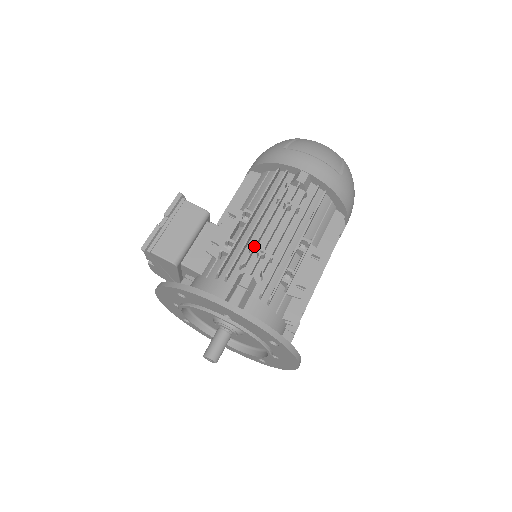
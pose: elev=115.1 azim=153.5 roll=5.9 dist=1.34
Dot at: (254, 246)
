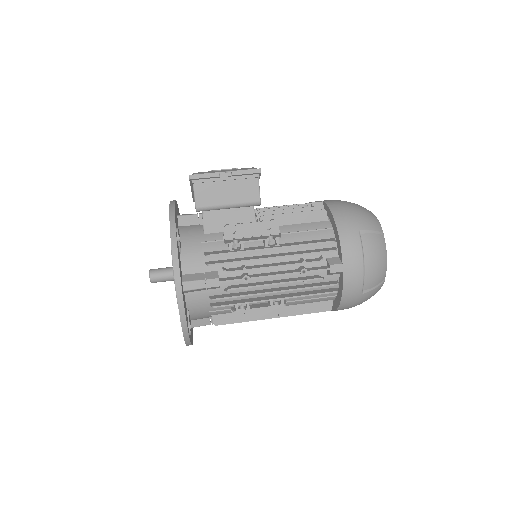
Dot at: (246, 270)
